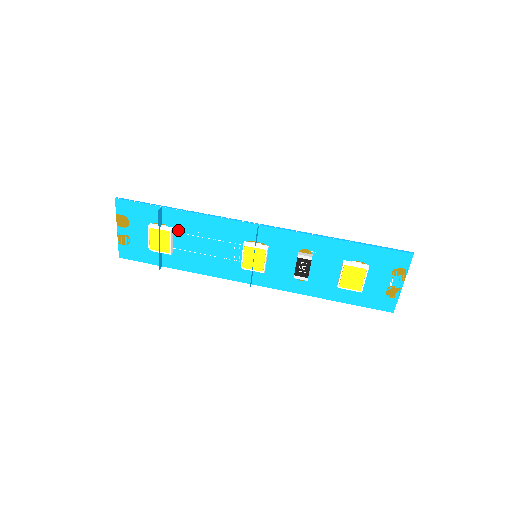
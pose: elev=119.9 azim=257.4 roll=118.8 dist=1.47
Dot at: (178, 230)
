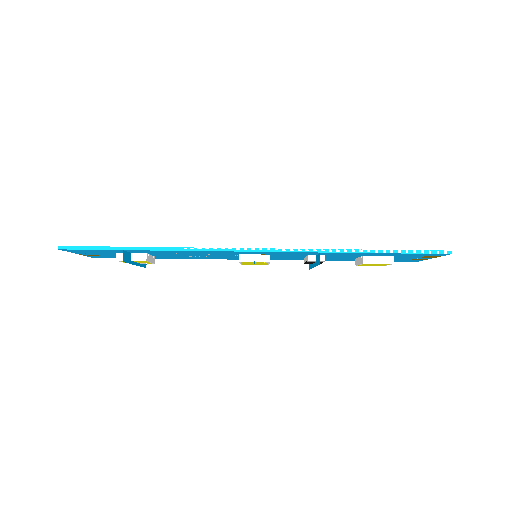
Dot at: (153, 253)
